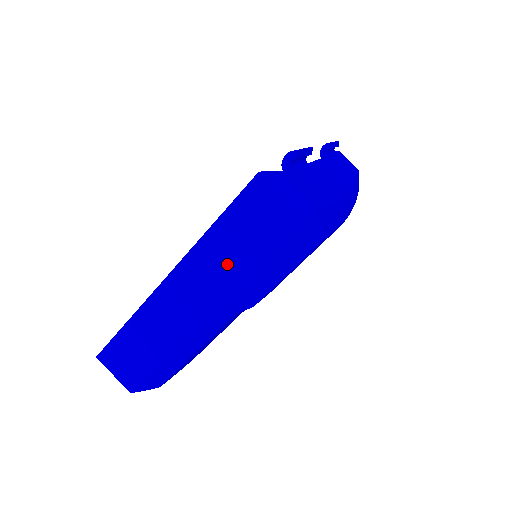
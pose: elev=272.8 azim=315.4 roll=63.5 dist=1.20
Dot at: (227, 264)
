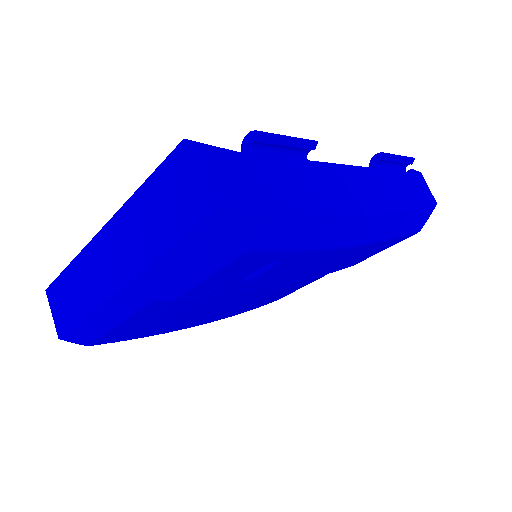
Dot at: (141, 239)
